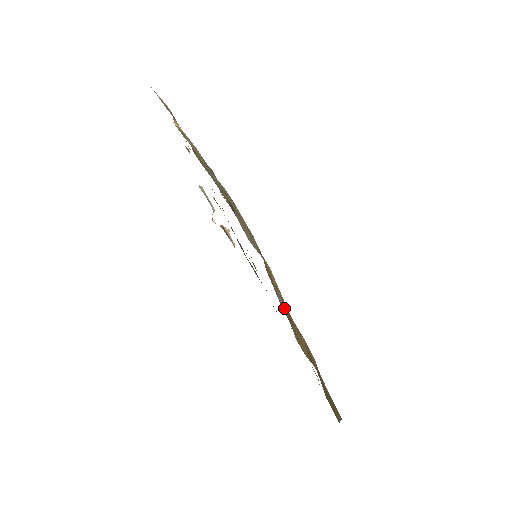
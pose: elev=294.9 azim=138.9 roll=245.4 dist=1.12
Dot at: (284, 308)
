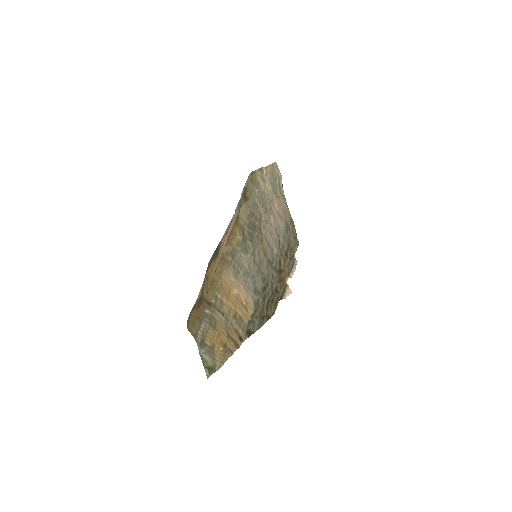
Dot at: (223, 252)
